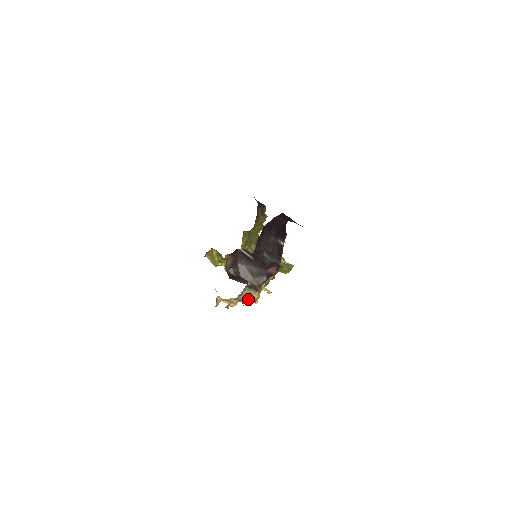
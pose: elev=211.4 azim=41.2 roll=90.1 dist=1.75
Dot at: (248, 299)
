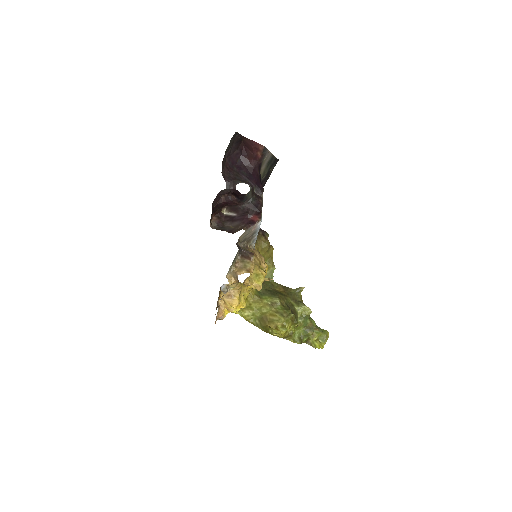
Dot at: (242, 270)
